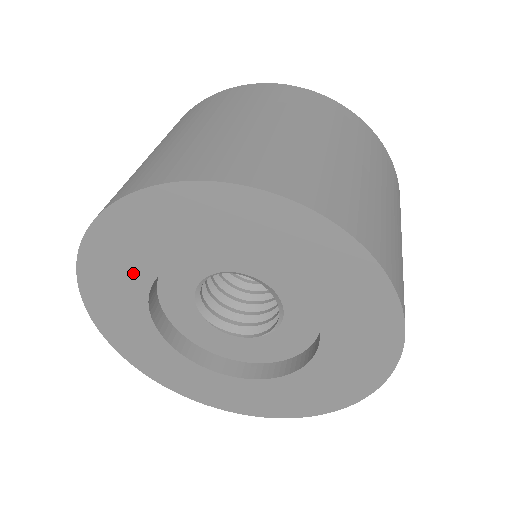
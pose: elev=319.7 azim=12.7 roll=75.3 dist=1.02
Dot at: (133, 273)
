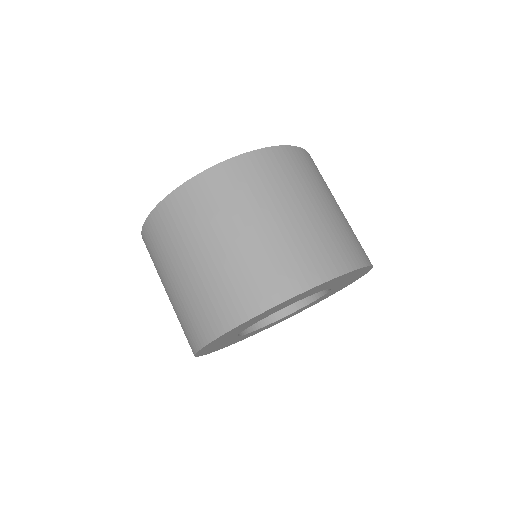
Dot at: (271, 313)
